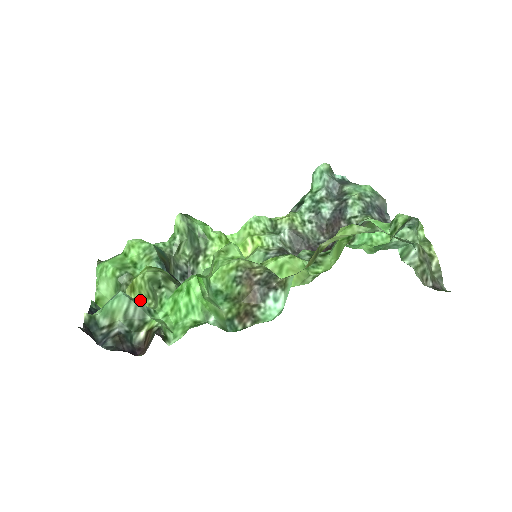
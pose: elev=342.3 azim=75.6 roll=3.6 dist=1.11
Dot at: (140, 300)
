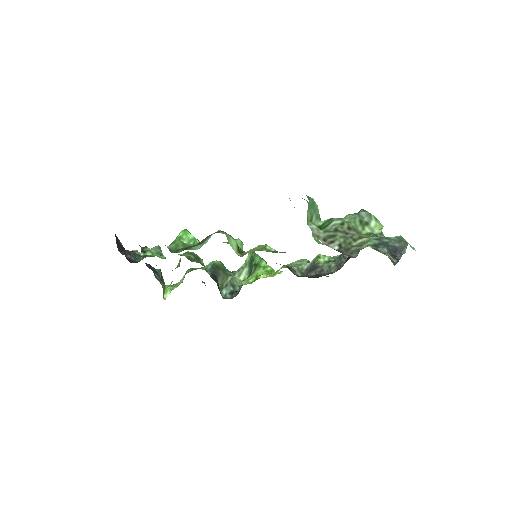
Dot at: occluded
